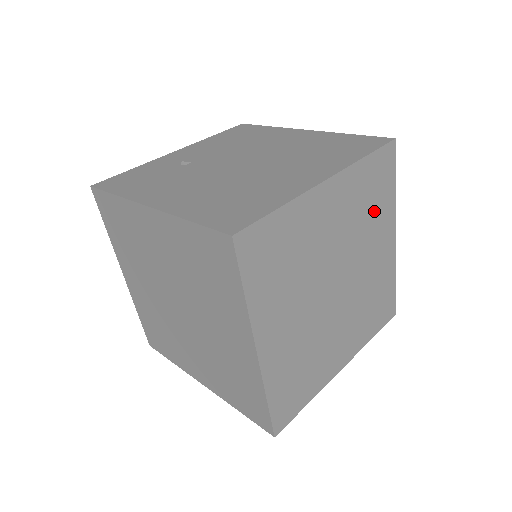
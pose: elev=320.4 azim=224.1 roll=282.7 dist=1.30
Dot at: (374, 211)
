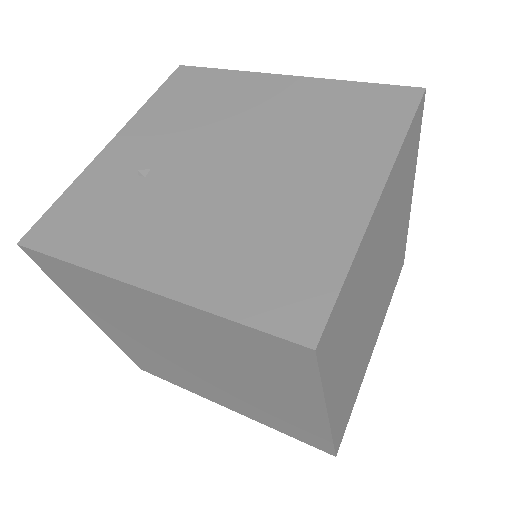
Dot at: (404, 186)
